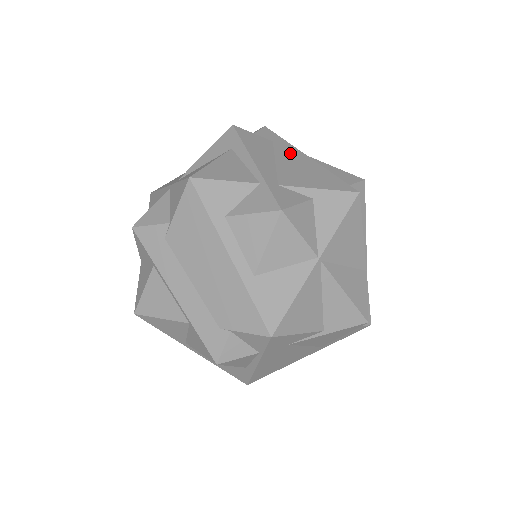
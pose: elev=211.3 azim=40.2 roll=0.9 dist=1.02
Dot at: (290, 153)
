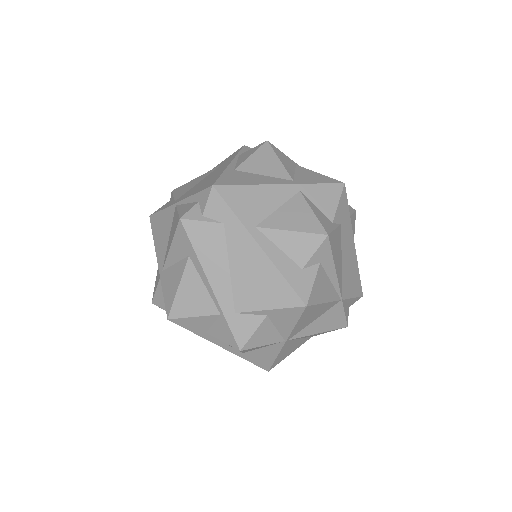
Dot at: (242, 246)
